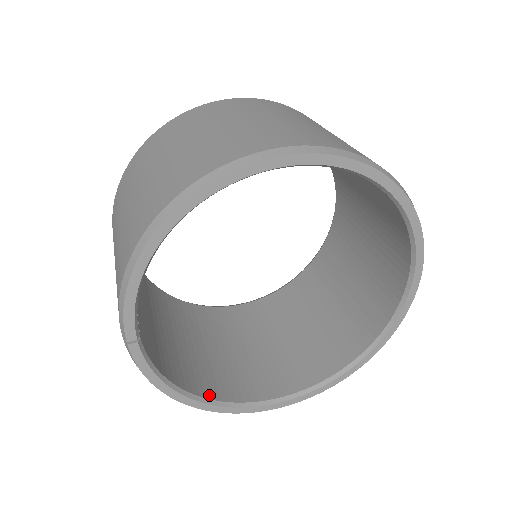
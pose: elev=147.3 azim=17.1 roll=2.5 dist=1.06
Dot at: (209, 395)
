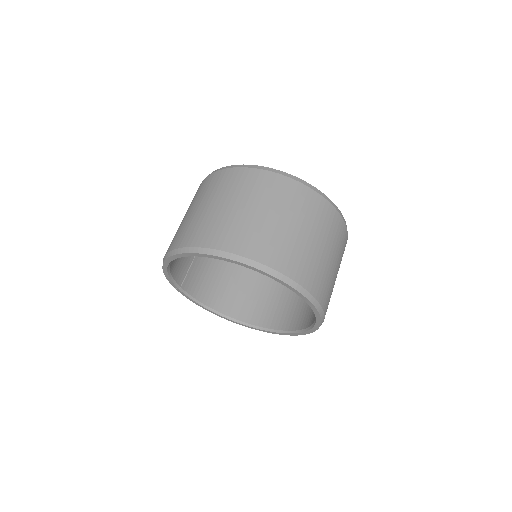
Dot at: (227, 313)
